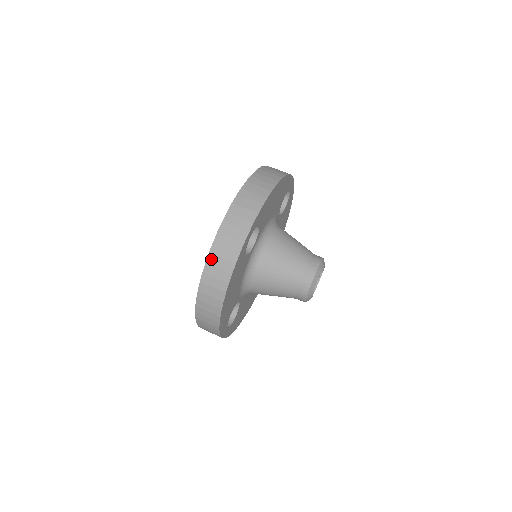
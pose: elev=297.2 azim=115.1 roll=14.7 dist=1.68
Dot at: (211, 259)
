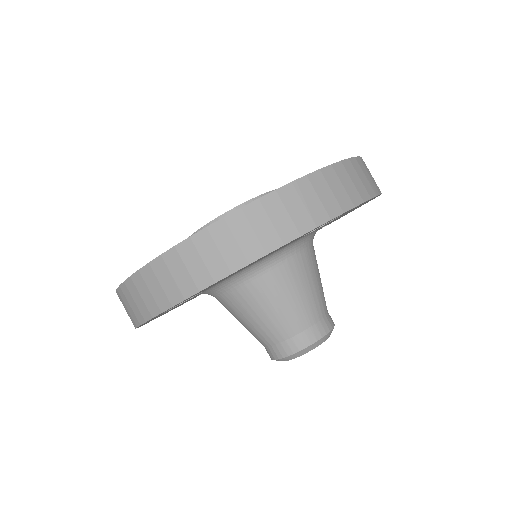
Dot at: (287, 192)
